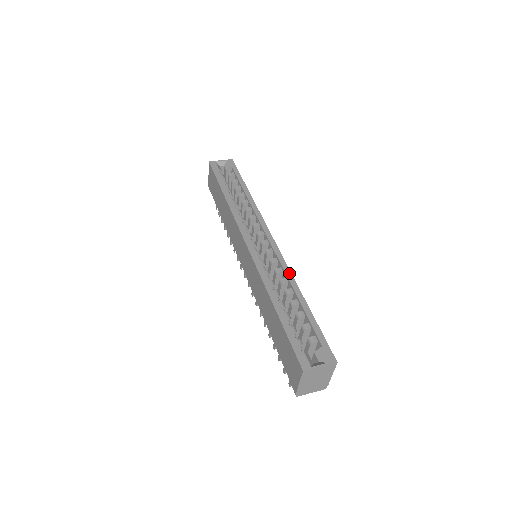
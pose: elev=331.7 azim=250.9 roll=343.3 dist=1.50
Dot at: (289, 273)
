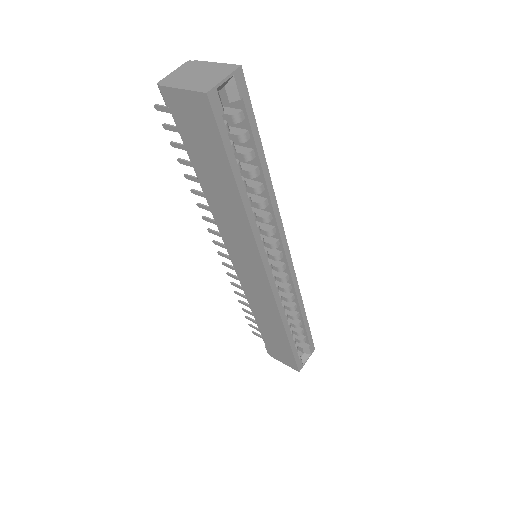
Dot at: (298, 291)
